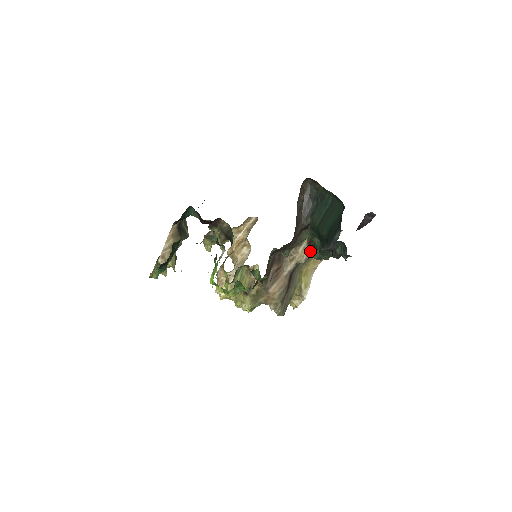
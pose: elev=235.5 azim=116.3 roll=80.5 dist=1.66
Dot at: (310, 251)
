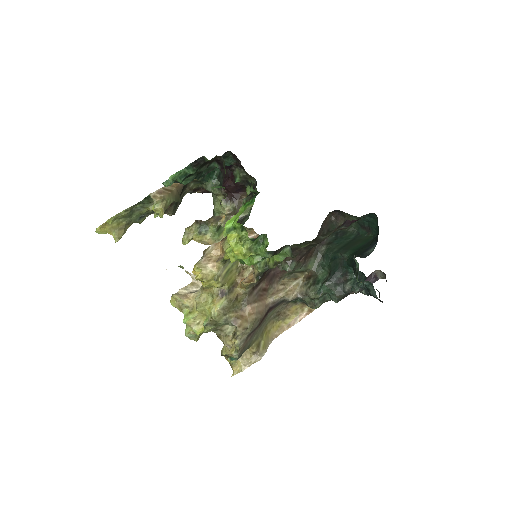
Dot at: (305, 287)
